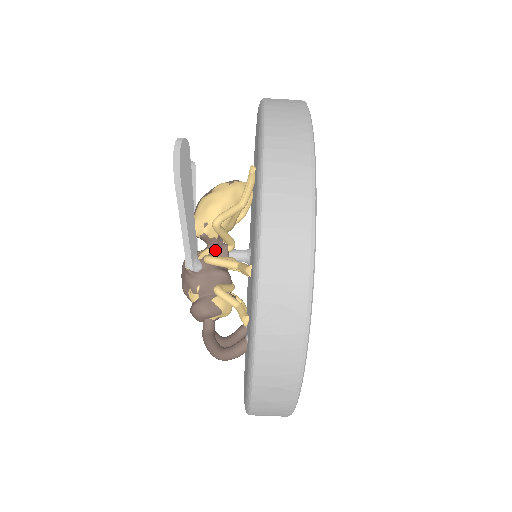
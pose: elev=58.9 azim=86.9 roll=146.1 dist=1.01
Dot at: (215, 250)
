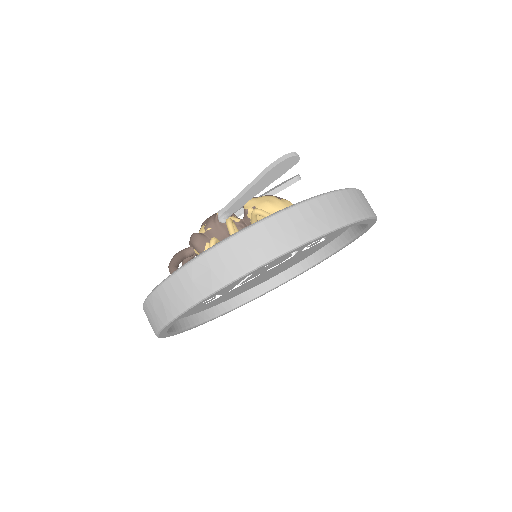
Dot at: (242, 225)
